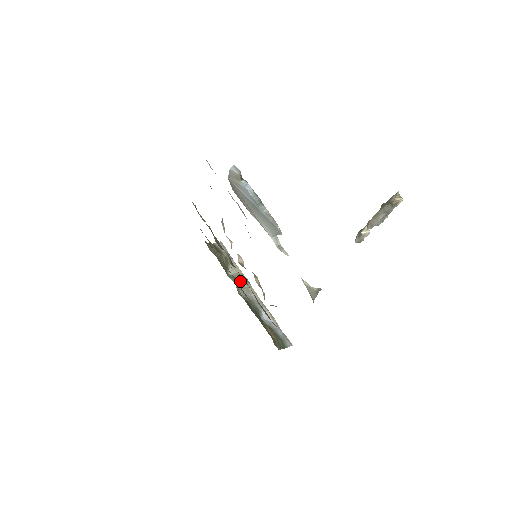
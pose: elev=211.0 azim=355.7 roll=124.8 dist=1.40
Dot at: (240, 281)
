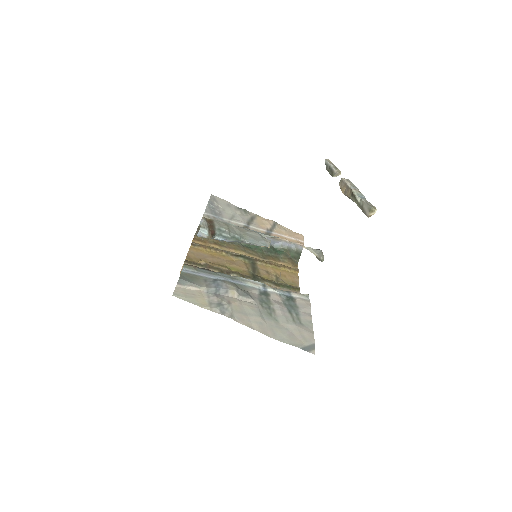
Dot at: occluded
